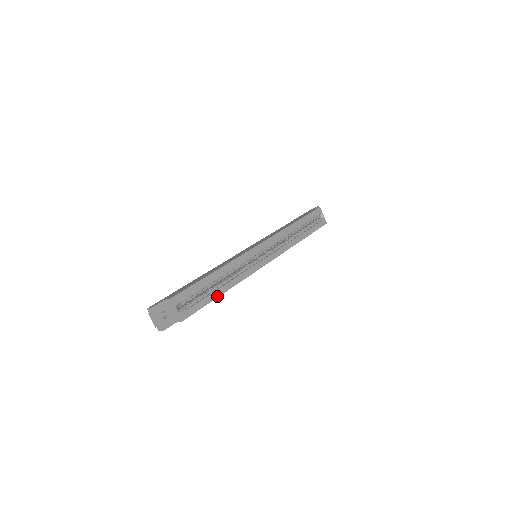
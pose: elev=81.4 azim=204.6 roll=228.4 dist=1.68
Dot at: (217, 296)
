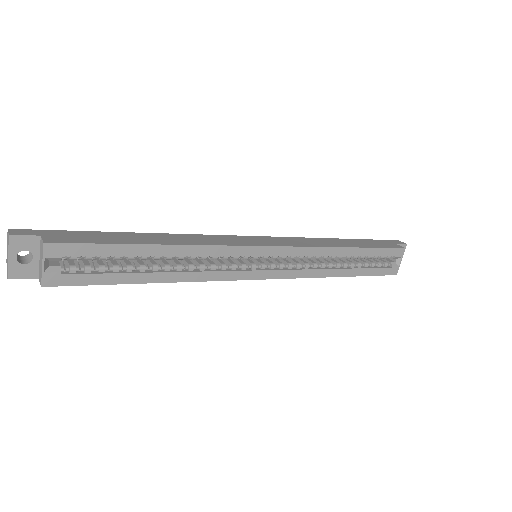
Dot at: (137, 281)
